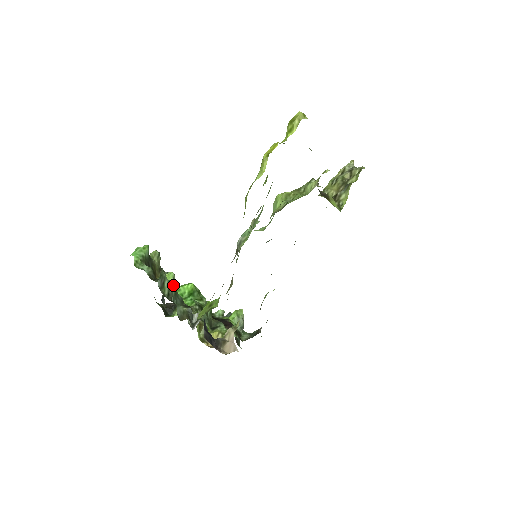
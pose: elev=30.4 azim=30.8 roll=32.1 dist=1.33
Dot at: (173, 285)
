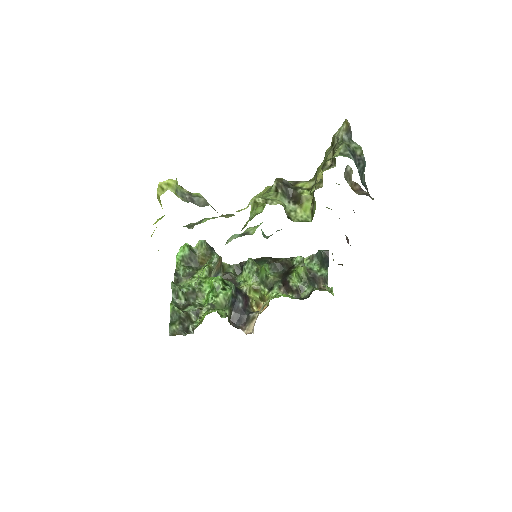
Dot at: (207, 276)
